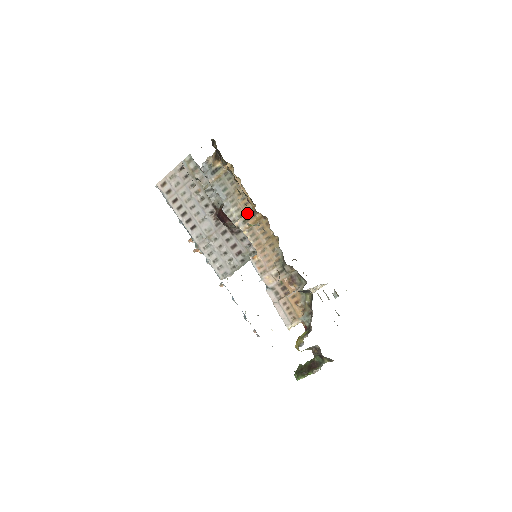
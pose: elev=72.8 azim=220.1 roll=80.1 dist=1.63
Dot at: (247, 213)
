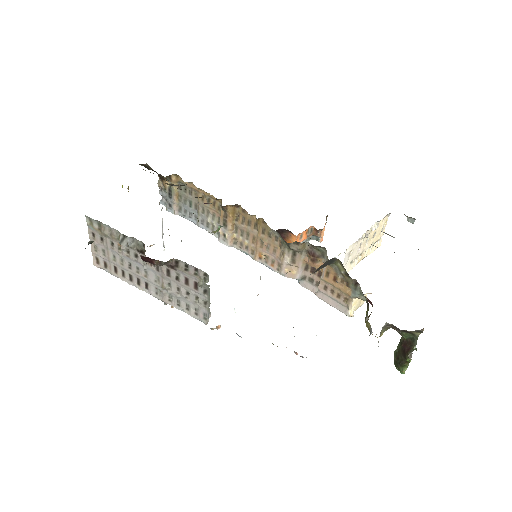
Dot at: (220, 214)
